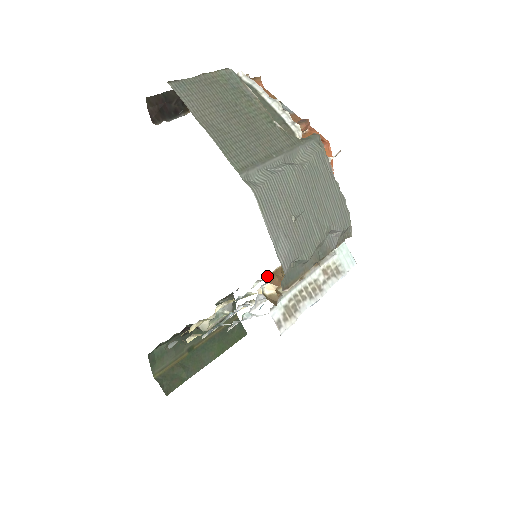
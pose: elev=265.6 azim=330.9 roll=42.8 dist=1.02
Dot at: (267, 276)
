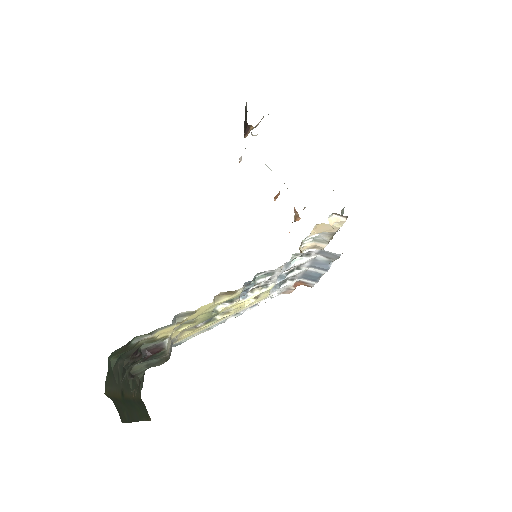
Dot at: (313, 228)
